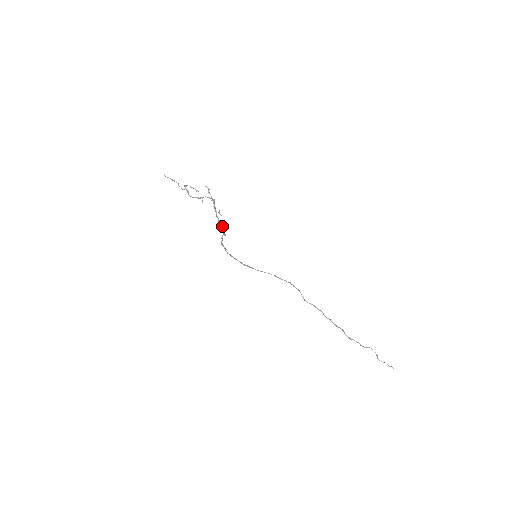
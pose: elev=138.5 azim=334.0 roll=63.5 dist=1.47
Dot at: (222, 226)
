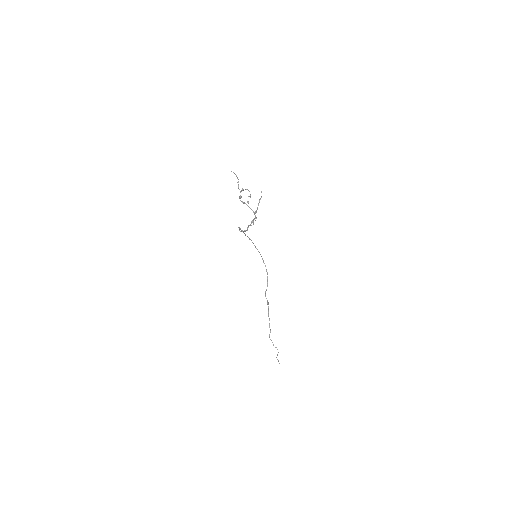
Dot at: (247, 230)
